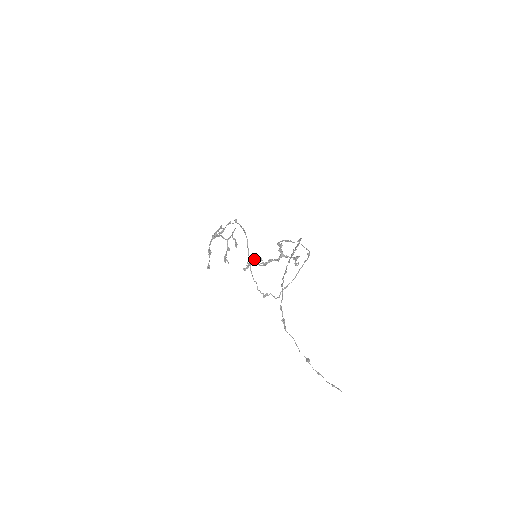
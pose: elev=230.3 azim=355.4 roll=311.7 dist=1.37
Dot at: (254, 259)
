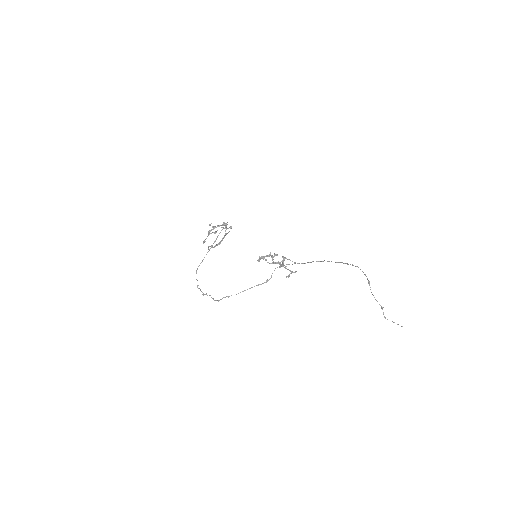
Dot at: (277, 254)
